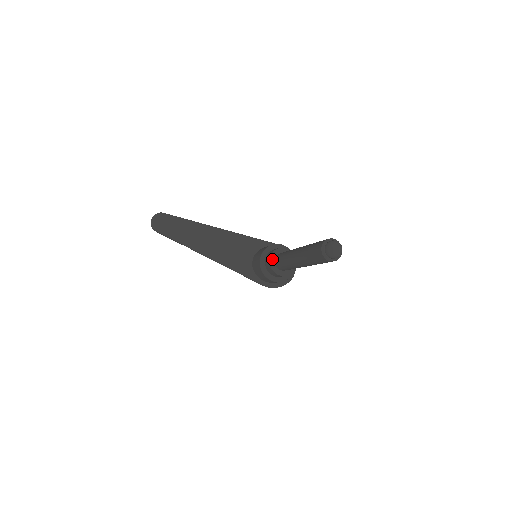
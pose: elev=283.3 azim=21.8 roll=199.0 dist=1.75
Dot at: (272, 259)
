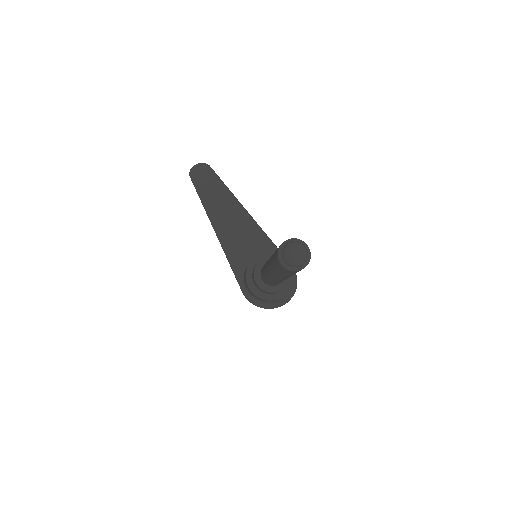
Dot at: (262, 262)
